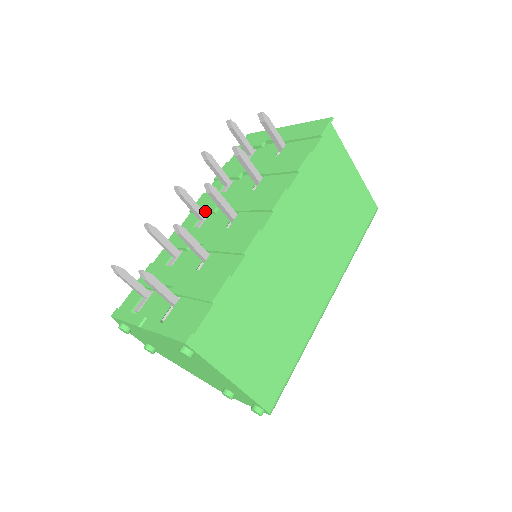
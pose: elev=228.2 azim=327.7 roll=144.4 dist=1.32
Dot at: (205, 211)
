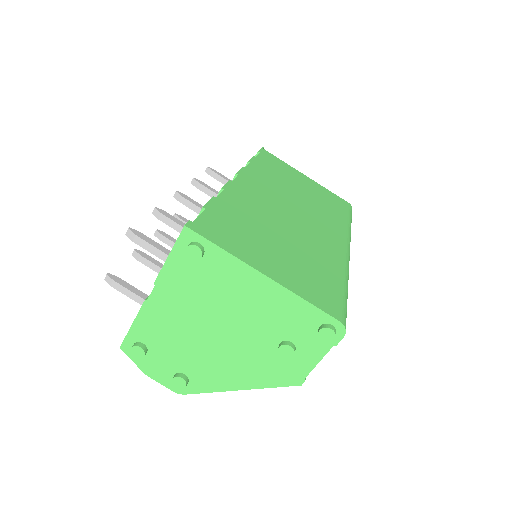
Dot at: occluded
